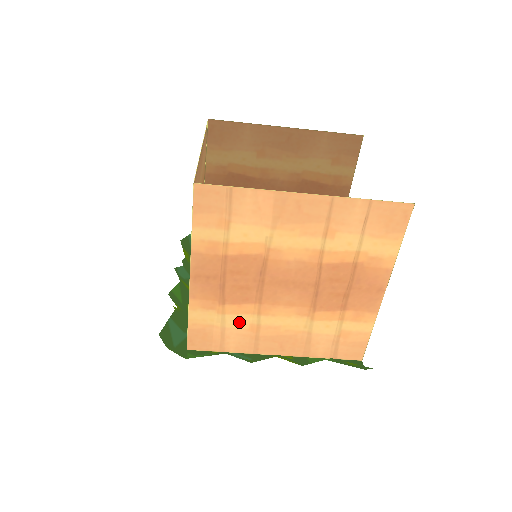
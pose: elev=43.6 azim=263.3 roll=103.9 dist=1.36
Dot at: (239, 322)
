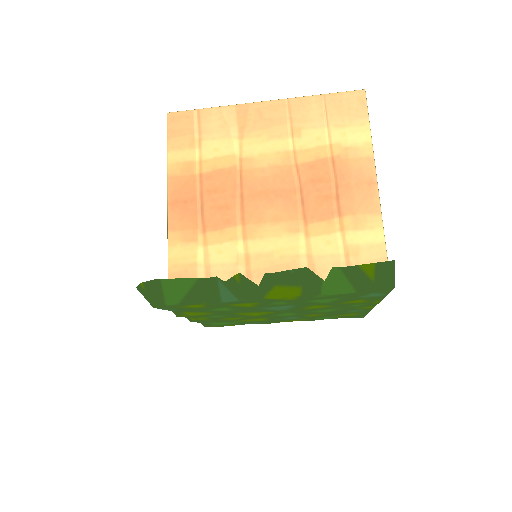
Dot at: (224, 254)
